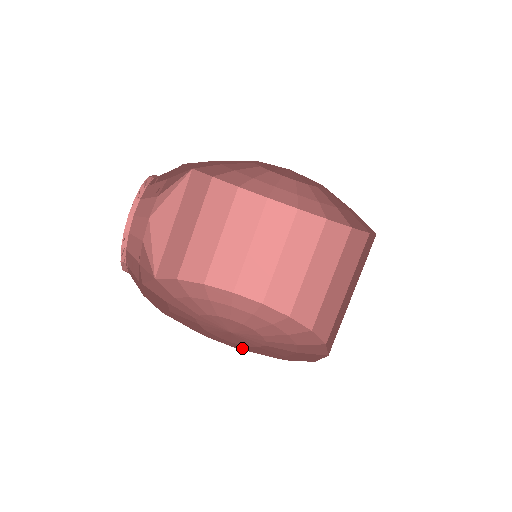
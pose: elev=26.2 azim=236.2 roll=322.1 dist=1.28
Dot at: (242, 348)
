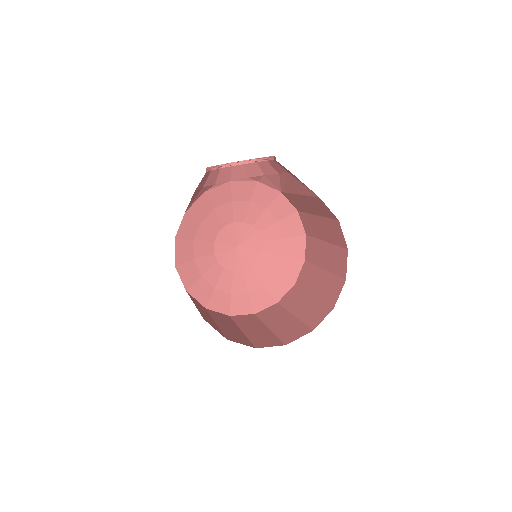
Dot at: occluded
